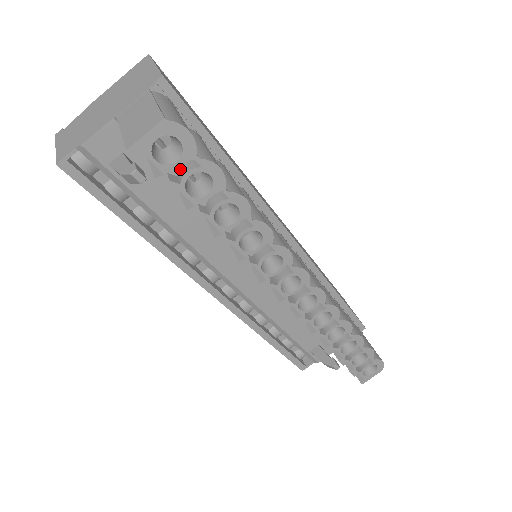
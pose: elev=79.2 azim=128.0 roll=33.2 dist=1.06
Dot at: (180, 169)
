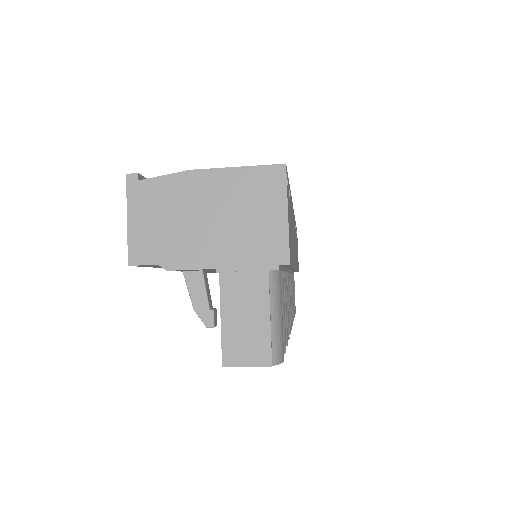
Dot at: occluded
